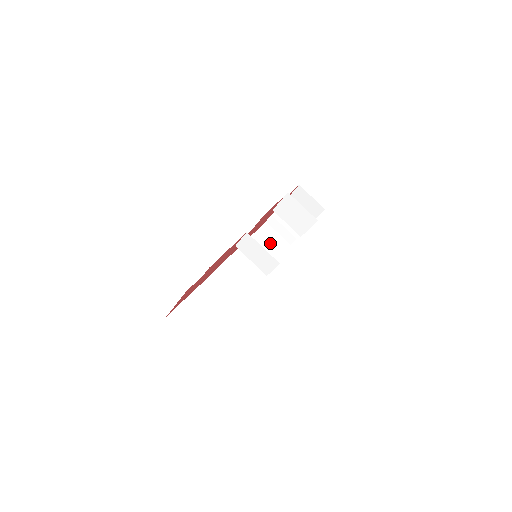
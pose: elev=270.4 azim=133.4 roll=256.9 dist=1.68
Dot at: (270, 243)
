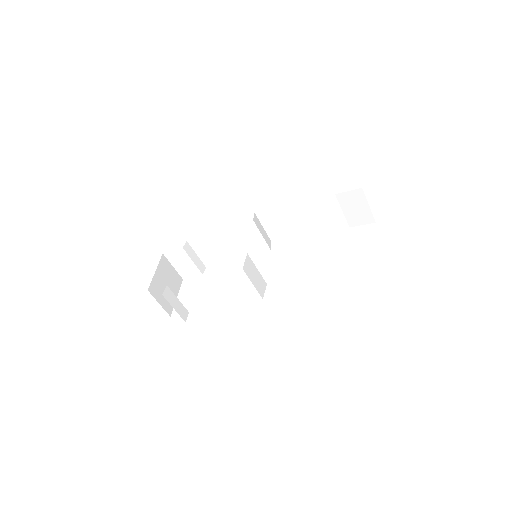
Dot at: (322, 211)
